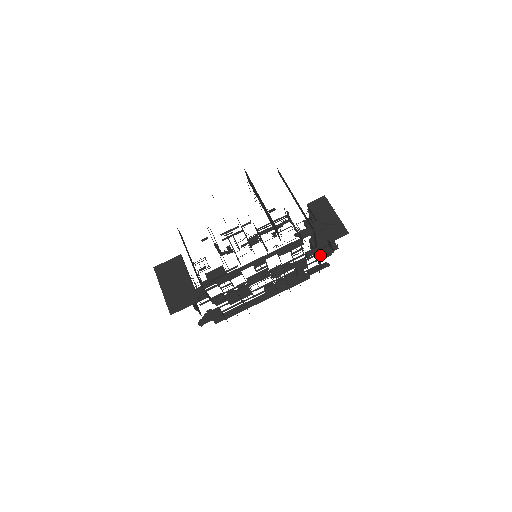
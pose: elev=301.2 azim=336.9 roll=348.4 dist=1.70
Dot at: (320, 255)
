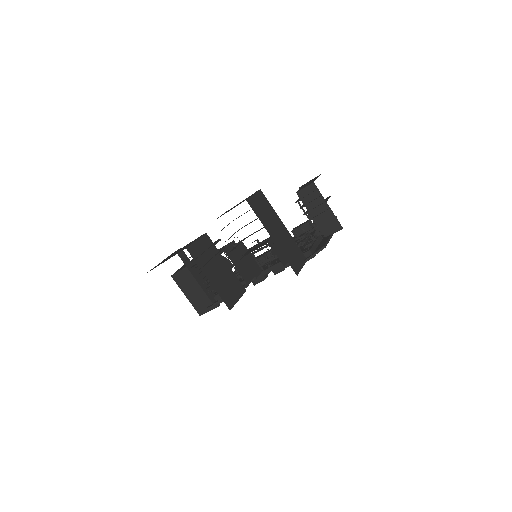
Dot at: occluded
